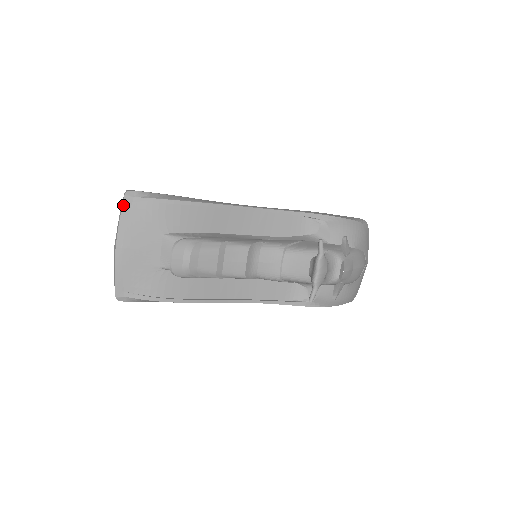
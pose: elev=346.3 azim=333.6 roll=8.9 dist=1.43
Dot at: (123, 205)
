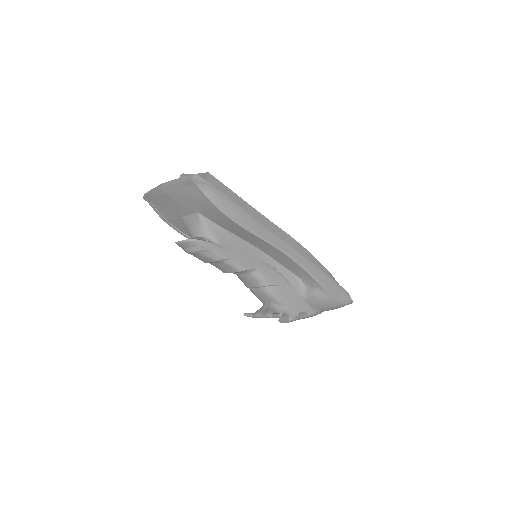
Dot at: (185, 181)
